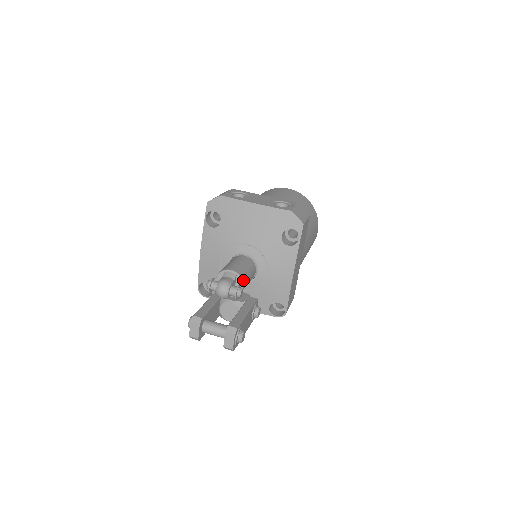
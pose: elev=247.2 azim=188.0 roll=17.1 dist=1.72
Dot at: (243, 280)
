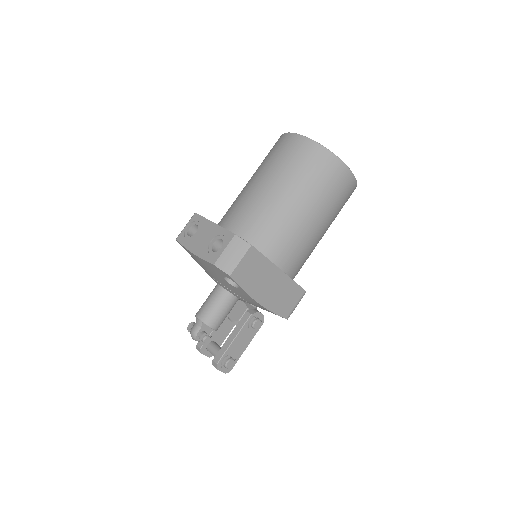
Dot at: (210, 324)
